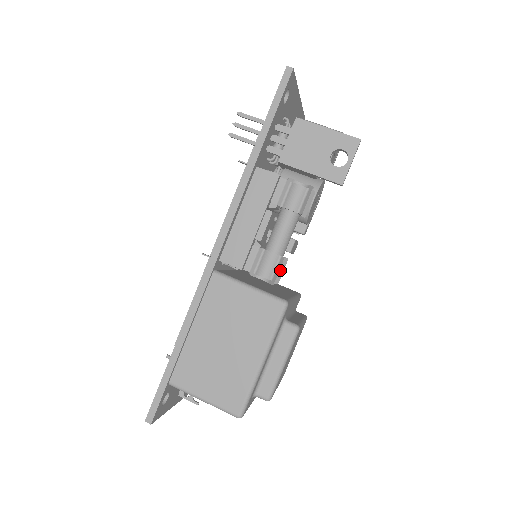
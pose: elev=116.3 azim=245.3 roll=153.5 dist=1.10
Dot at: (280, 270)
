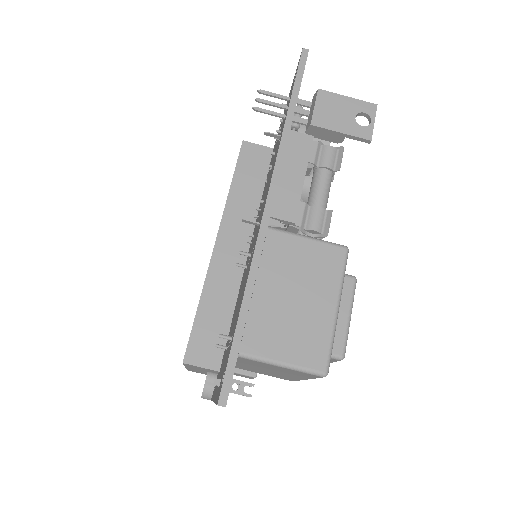
Dot at: (330, 222)
